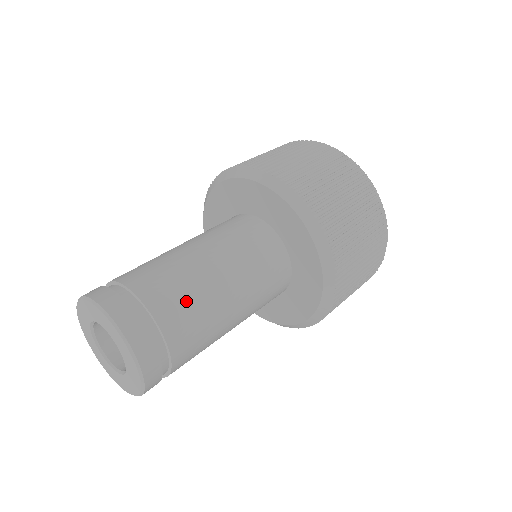
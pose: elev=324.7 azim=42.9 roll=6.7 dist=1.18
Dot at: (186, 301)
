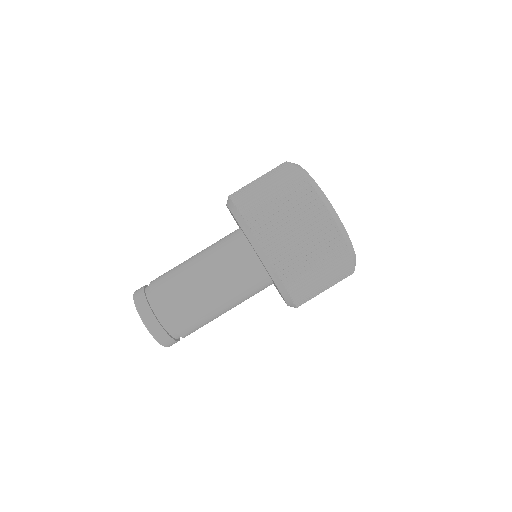
Dot at: (189, 313)
